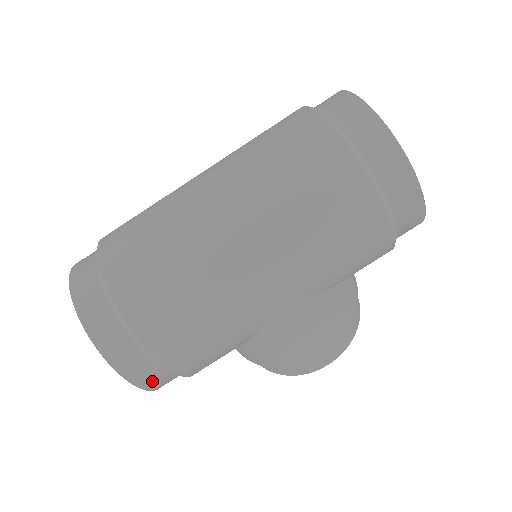
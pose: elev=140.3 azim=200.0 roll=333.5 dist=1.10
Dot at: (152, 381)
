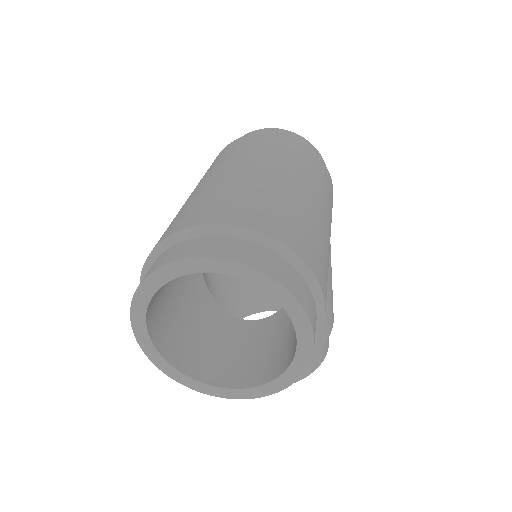
Dot at: occluded
